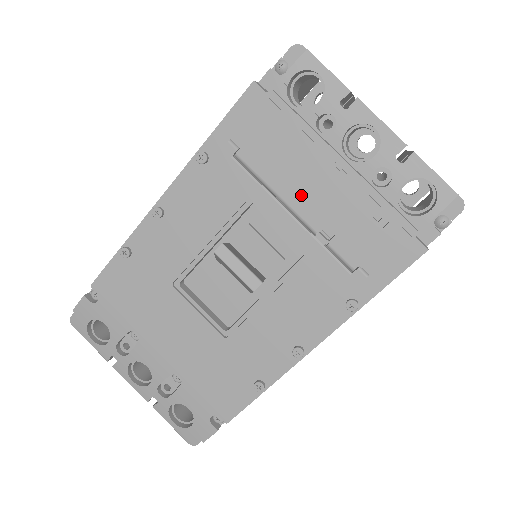
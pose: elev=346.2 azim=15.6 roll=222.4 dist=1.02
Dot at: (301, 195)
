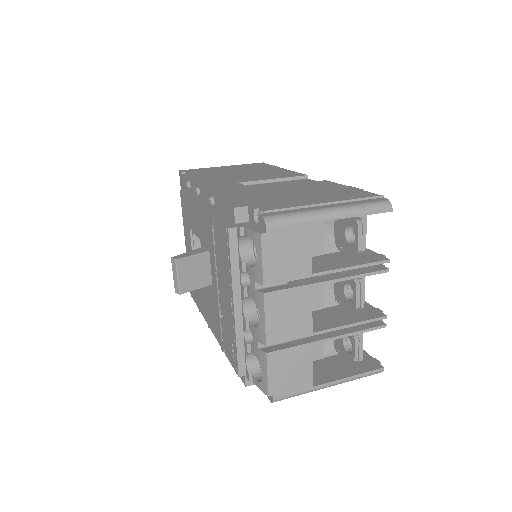
Dot at: (221, 287)
